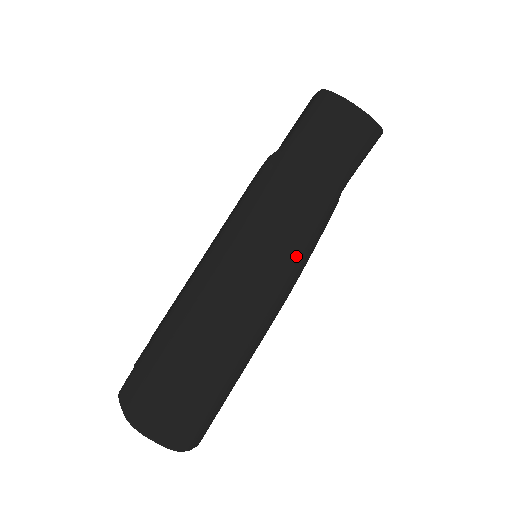
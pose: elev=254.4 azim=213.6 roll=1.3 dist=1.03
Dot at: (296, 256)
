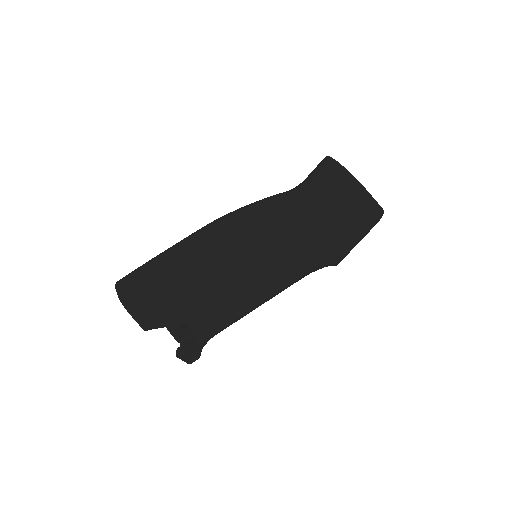
Dot at: (250, 224)
